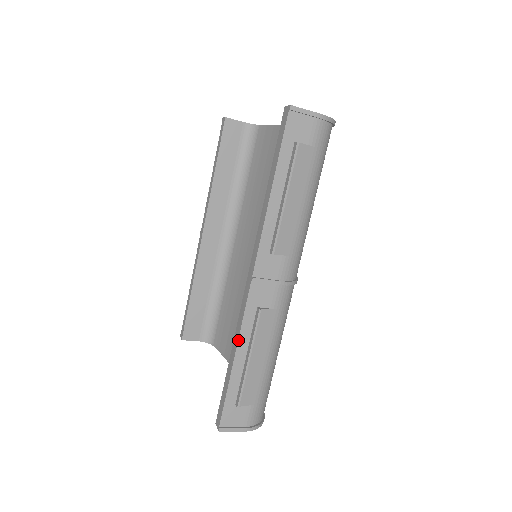
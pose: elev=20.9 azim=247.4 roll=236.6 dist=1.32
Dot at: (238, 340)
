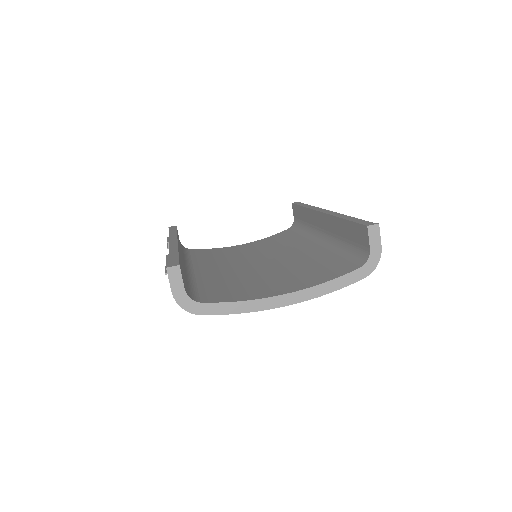
Dot at: (344, 215)
